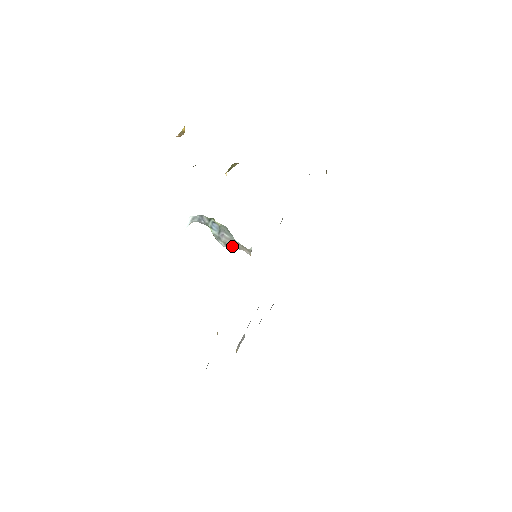
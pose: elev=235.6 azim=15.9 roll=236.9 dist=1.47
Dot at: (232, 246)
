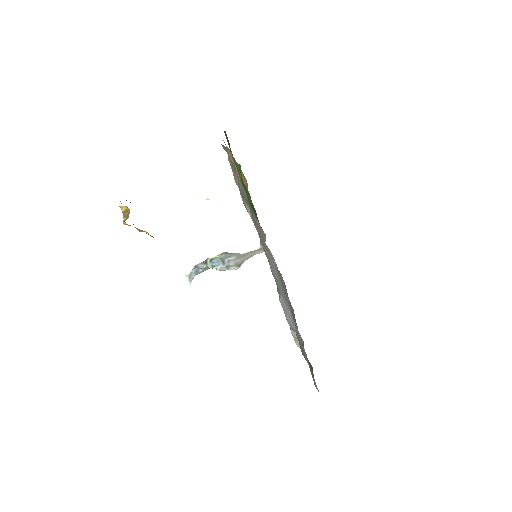
Dot at: (243, 261)
